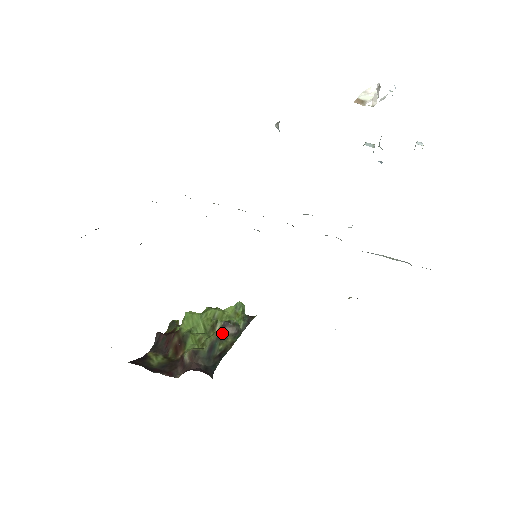
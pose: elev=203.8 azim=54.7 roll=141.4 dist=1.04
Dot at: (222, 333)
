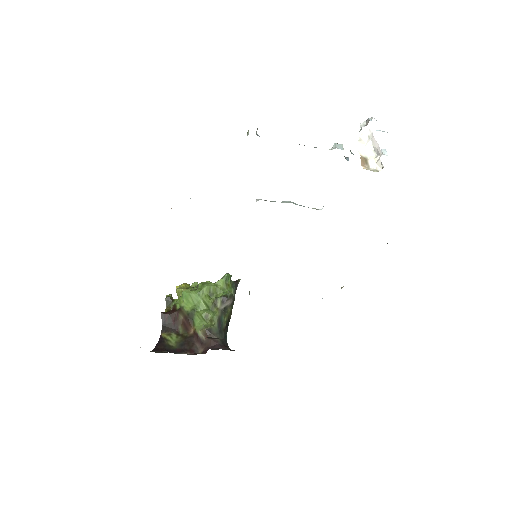
Dot at: (224, 307)
